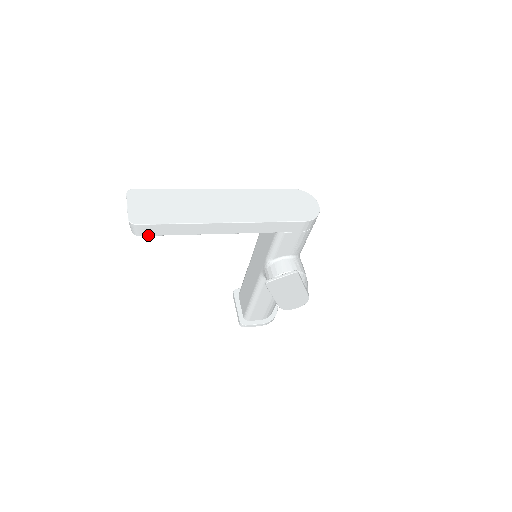
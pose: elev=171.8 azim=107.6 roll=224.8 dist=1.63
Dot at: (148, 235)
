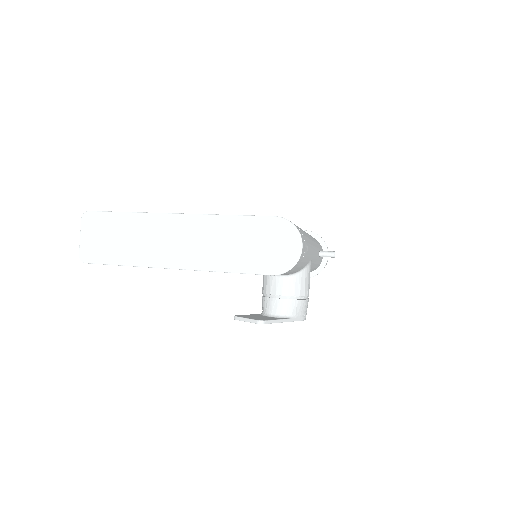
Dot at: occluded
